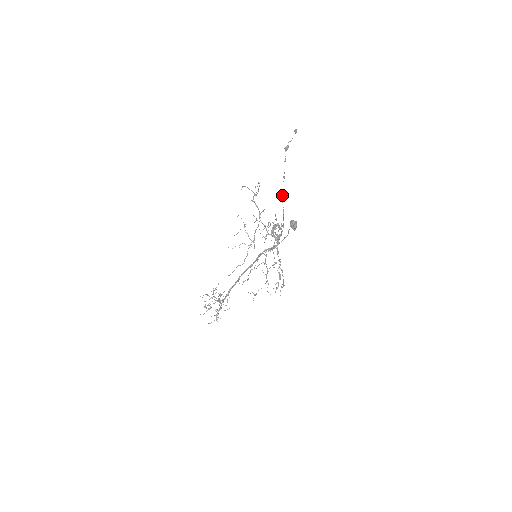
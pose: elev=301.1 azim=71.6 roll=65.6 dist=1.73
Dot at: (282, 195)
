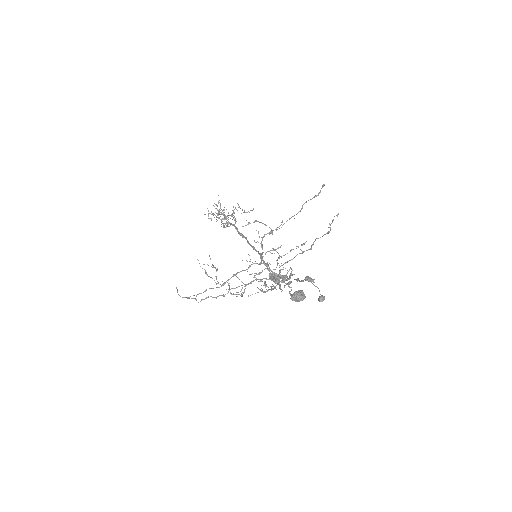
Dot at: (288, 283)
